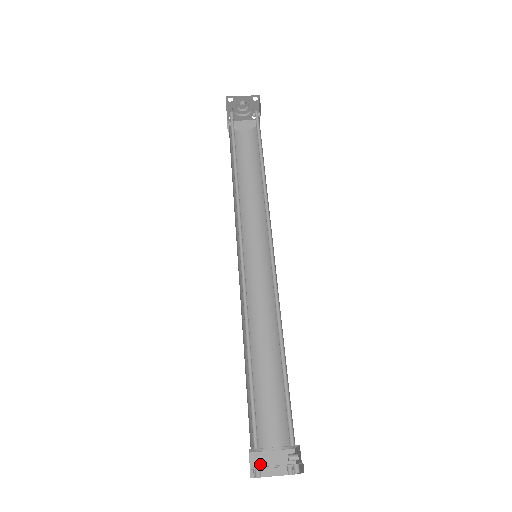
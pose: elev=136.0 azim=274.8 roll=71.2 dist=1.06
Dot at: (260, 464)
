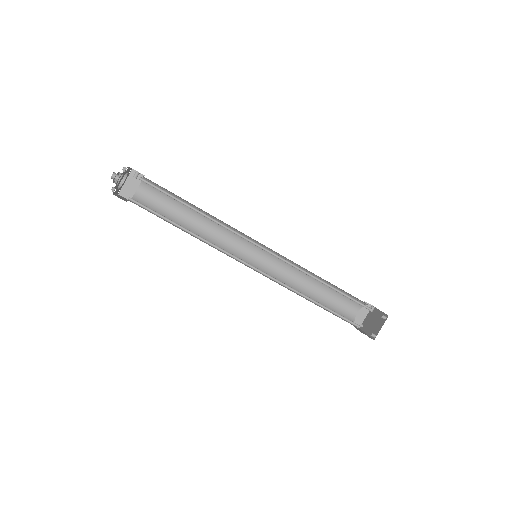
Dot at: (359, 322)
